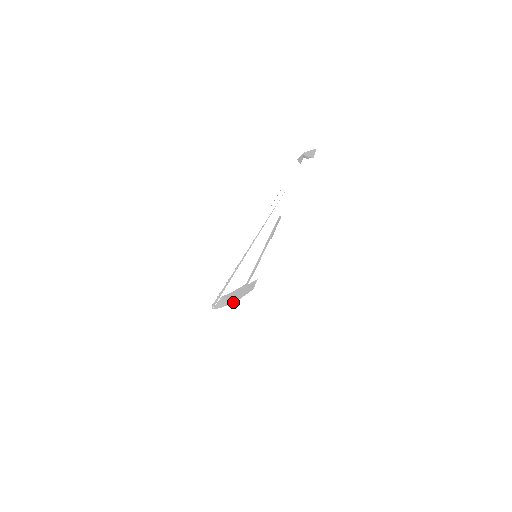
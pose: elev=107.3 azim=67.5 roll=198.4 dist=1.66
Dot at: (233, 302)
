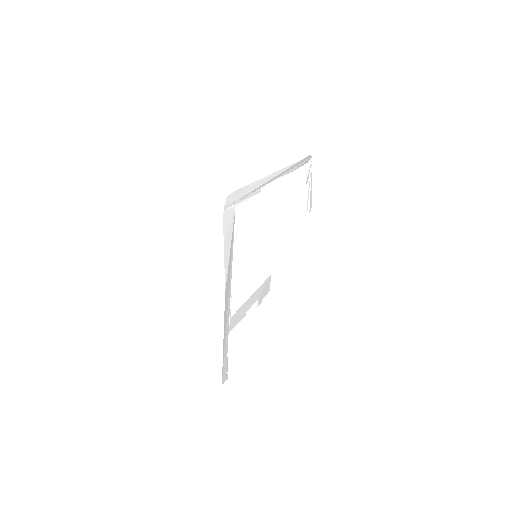
Dot at: (225, 285)
